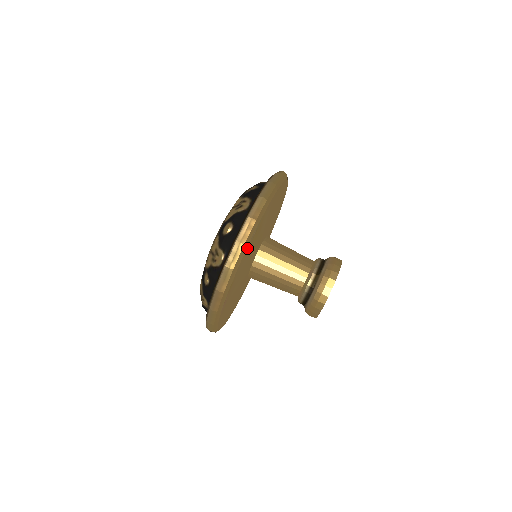
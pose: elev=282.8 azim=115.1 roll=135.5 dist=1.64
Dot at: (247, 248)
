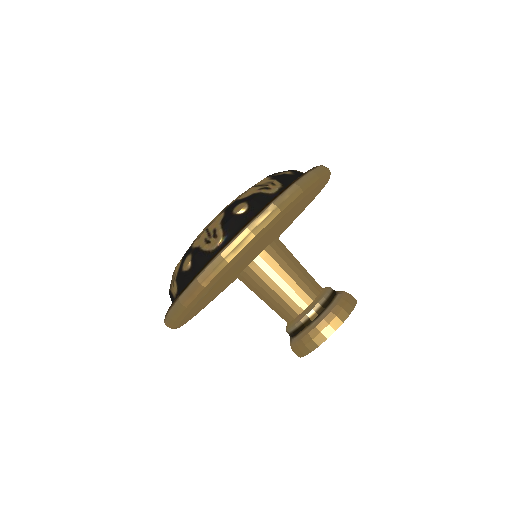
Dot at: (195, 305)
